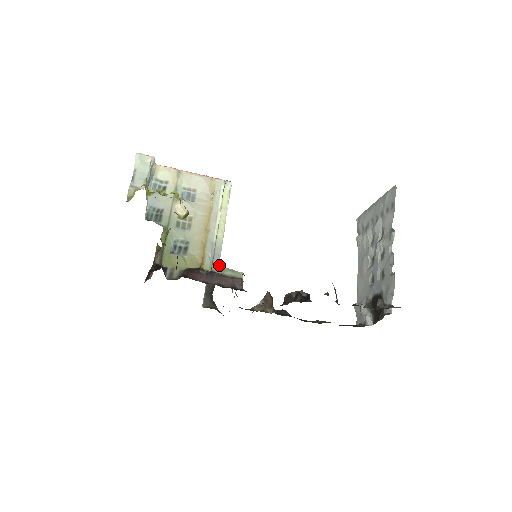
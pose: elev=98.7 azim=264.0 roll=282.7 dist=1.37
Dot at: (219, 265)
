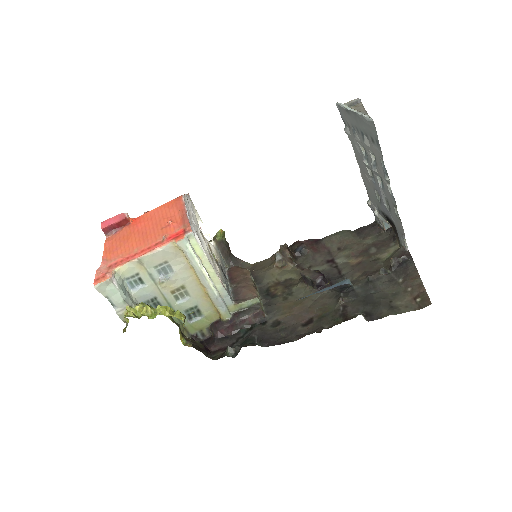
Dot at: (233, 305)
